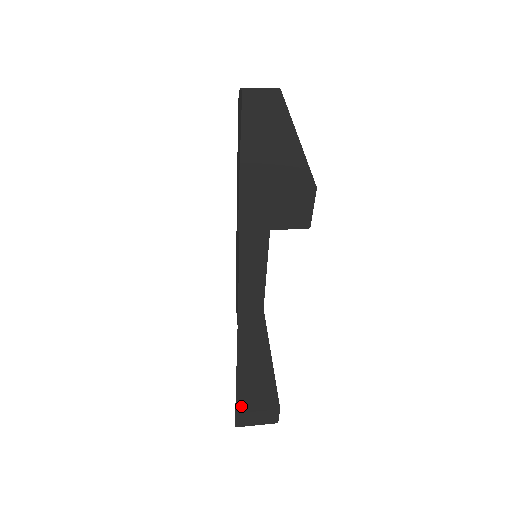
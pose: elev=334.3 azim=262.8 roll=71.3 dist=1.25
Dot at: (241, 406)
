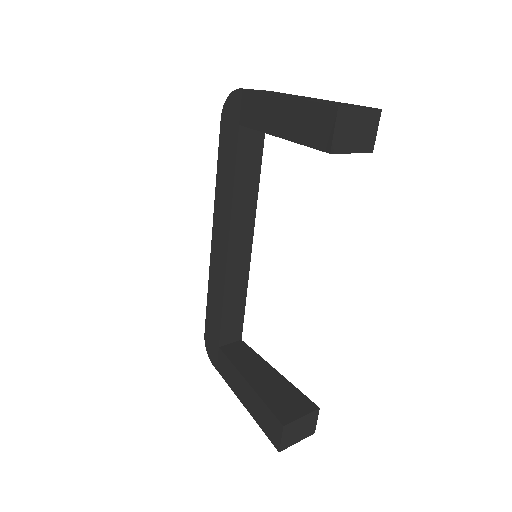
Dot at: (284, 418)
